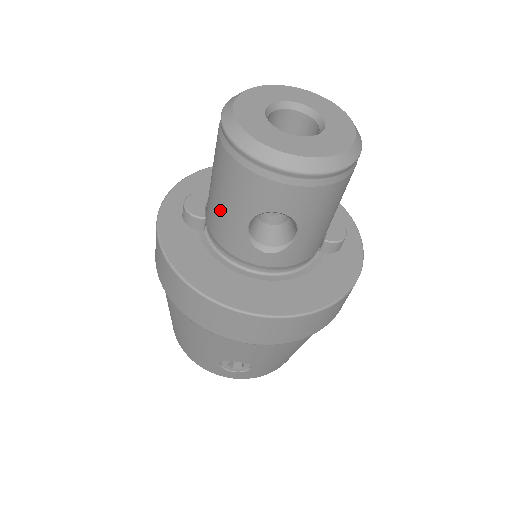
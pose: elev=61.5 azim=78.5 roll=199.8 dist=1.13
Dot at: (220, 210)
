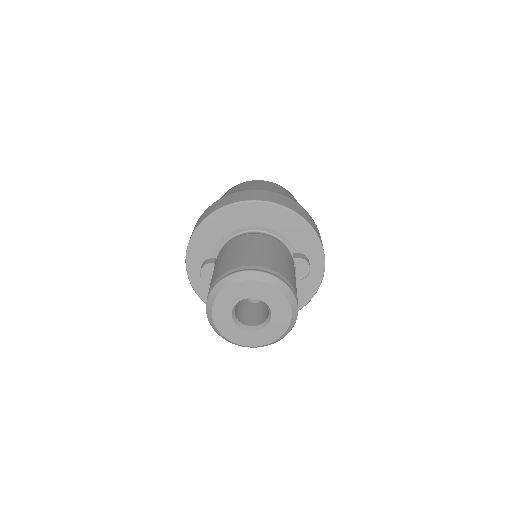
Dot at: occluded
